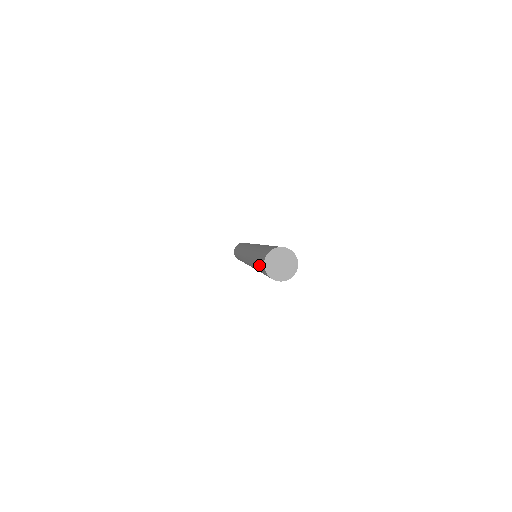
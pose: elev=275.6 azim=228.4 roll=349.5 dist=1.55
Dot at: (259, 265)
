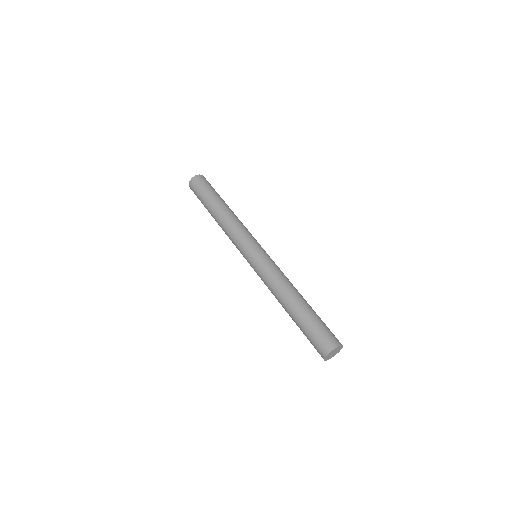
Dot at: occluded
